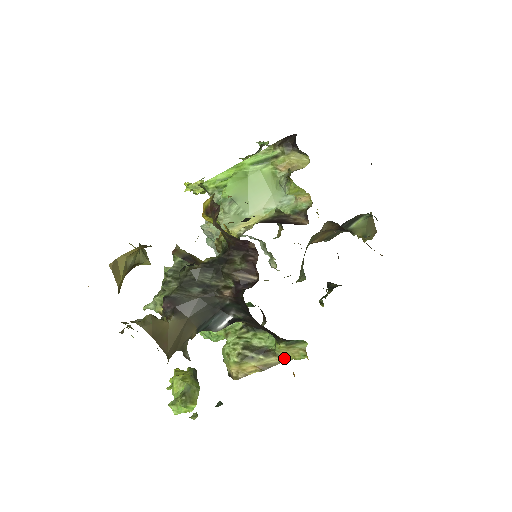
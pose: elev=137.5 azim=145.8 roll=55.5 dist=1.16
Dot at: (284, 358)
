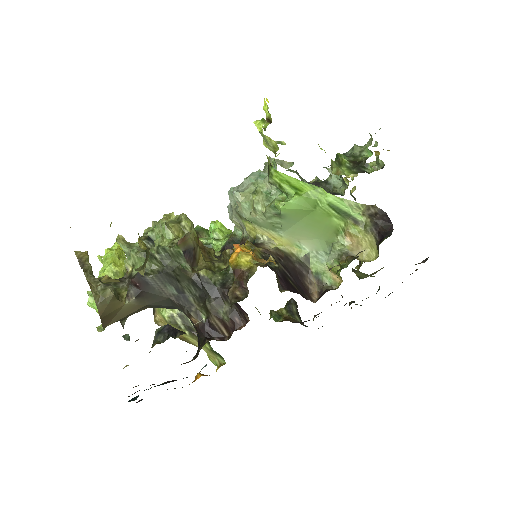
Dot at: (202, 348)
